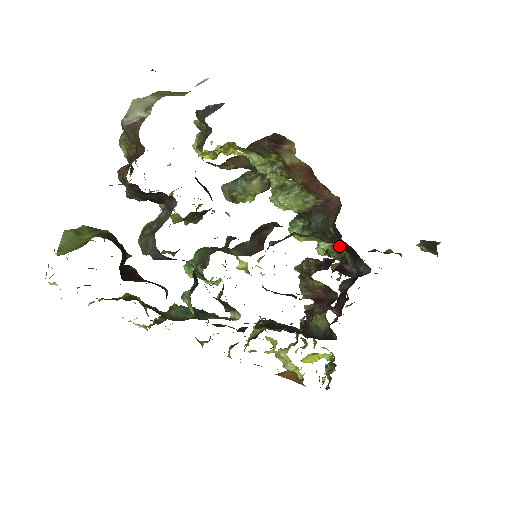
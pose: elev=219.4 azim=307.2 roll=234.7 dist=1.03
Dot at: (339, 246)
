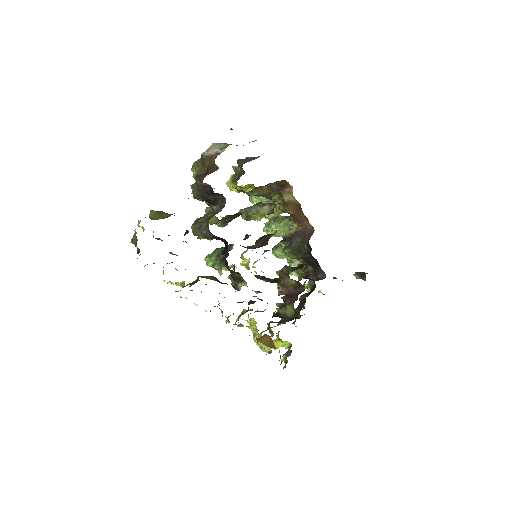
Dot at: (305, 266)
